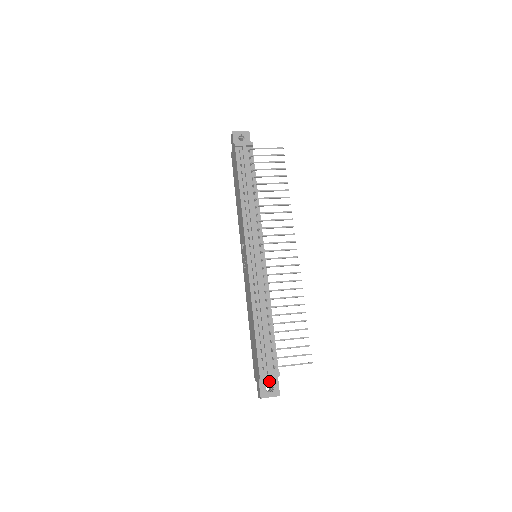
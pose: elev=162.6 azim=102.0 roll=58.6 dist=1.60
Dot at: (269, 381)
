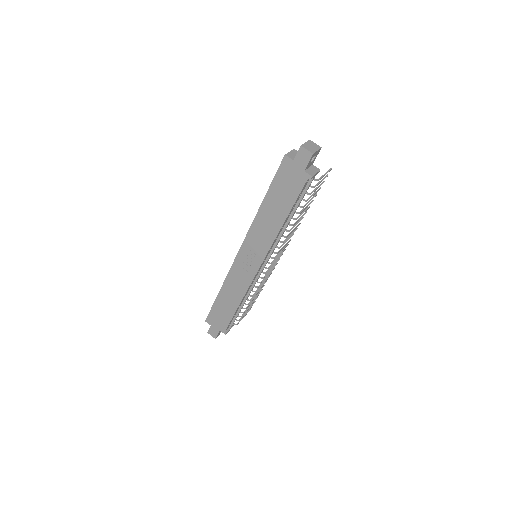
Dot at: occluded
